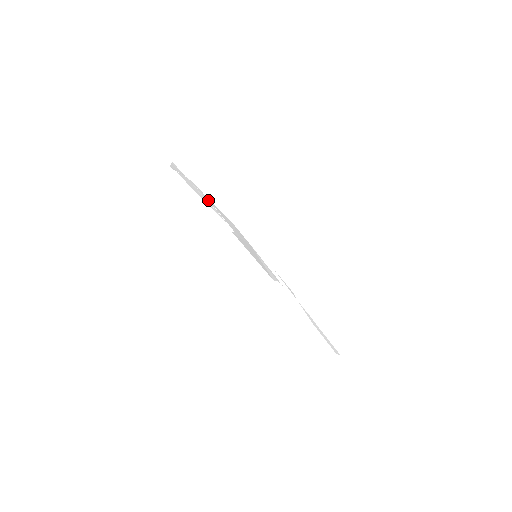
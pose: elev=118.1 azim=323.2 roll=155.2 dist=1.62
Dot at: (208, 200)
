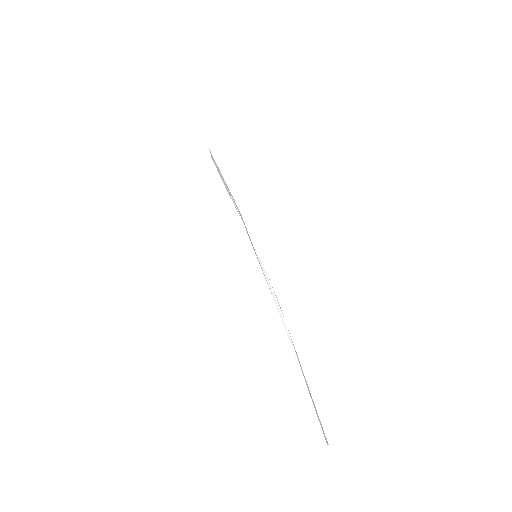
Dot at: (227, 186)
